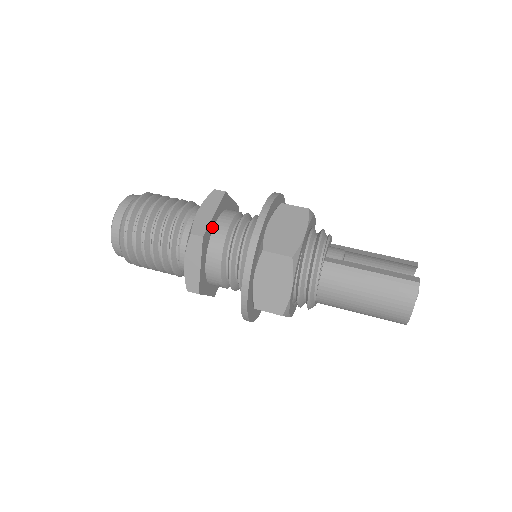
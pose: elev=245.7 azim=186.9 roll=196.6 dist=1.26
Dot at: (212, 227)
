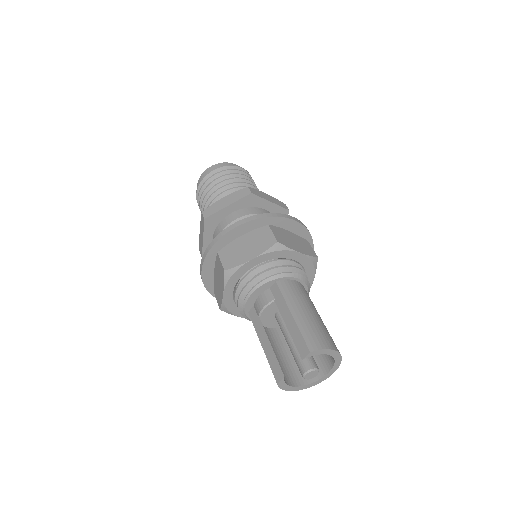
Dot at: occluded
